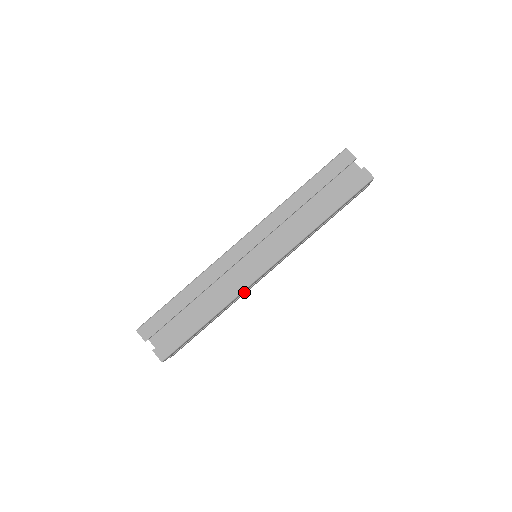
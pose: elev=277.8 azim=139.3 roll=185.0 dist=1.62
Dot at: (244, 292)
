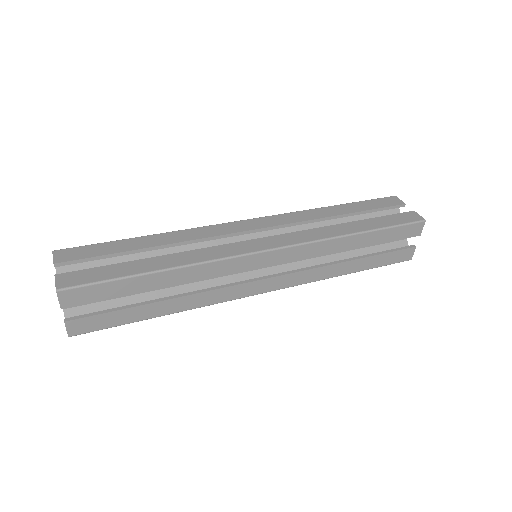
Dot at: (222, 287)
